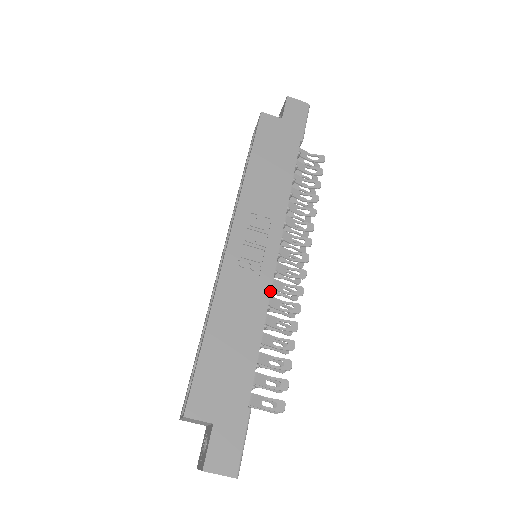
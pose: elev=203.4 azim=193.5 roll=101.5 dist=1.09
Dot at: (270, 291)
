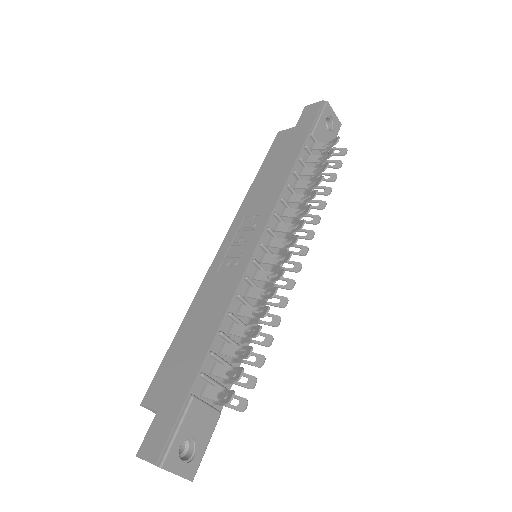
Dot at: (240, 280)
